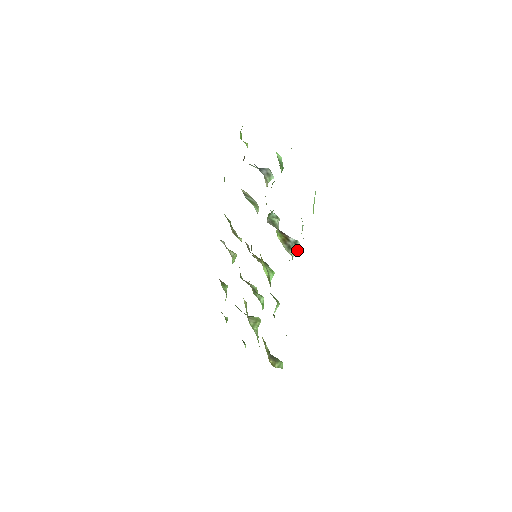
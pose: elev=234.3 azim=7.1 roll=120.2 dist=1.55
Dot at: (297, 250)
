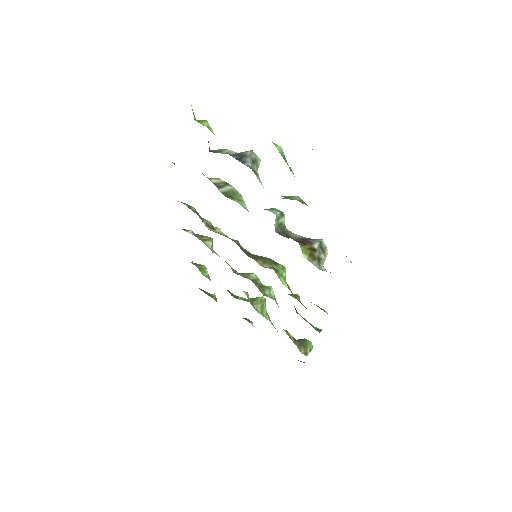
Dot at: (325, 254)
